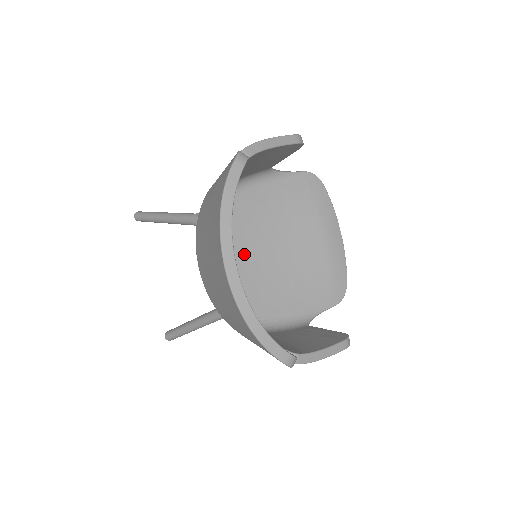
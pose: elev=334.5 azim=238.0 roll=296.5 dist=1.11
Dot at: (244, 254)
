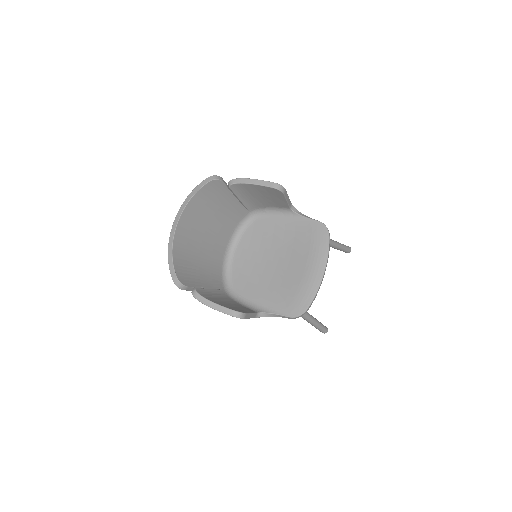
Dot at: (254, 253)
